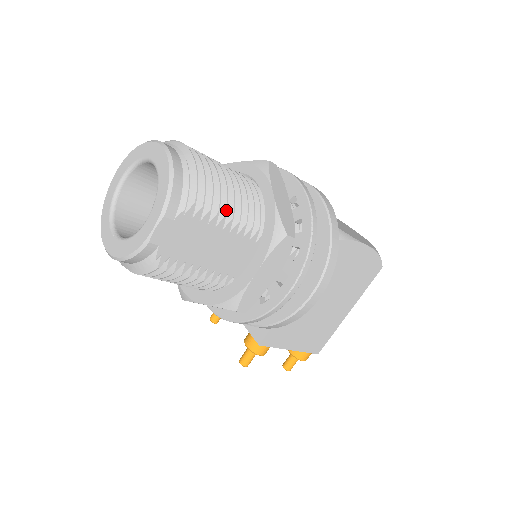
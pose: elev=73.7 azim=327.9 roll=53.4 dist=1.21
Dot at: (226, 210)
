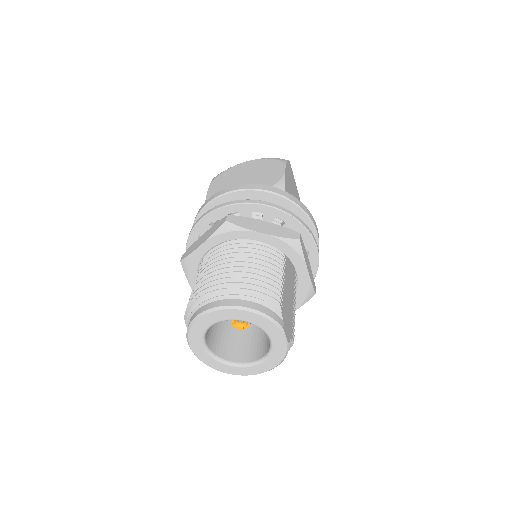
Dot at: (277, 278)
